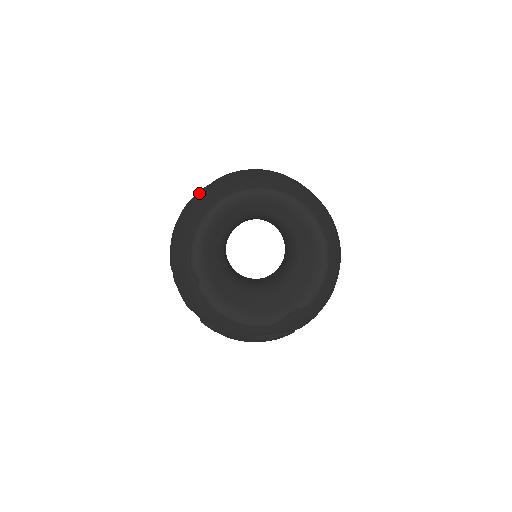
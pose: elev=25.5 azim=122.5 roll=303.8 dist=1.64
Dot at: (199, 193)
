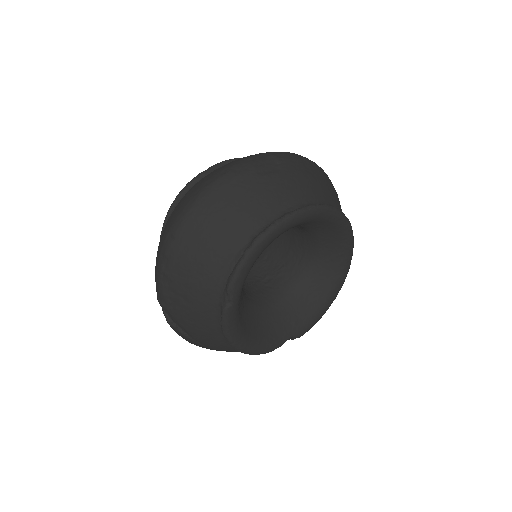
Dot at: (252, 171)
